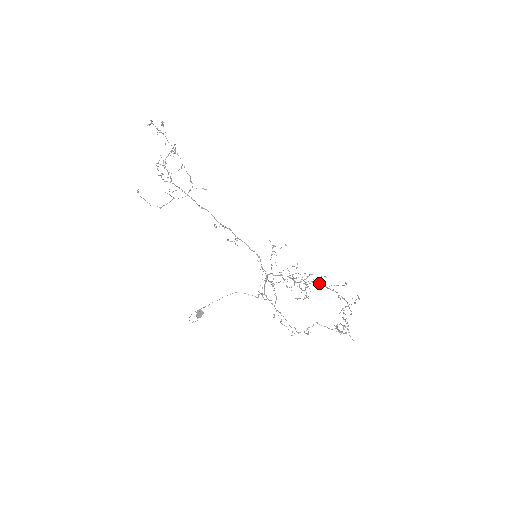
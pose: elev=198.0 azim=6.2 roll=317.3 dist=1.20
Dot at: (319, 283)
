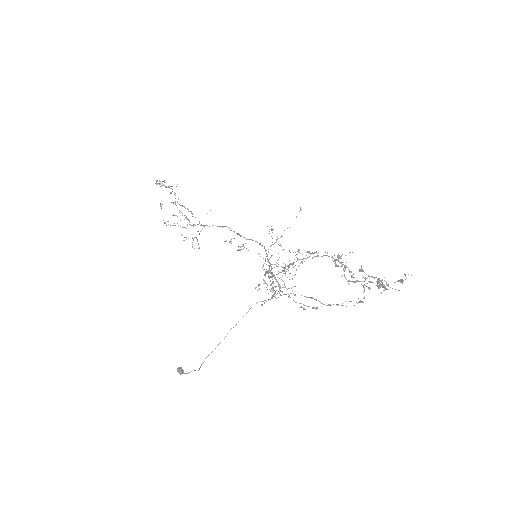
Dot at: (301, 259)
